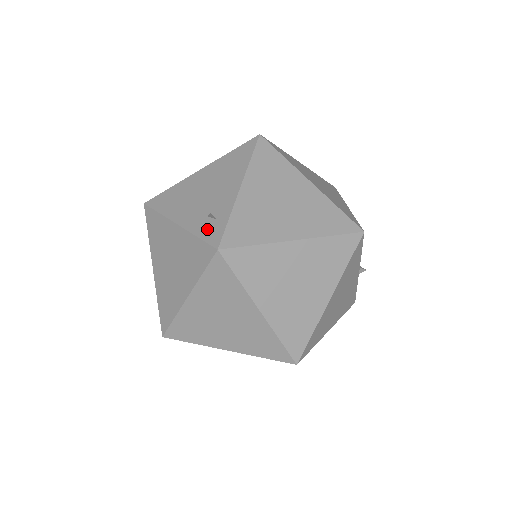
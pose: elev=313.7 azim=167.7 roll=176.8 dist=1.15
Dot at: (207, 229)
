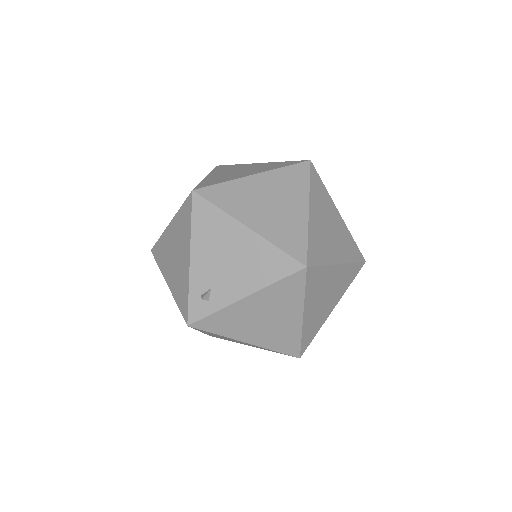
Dot at: (198, 299)
